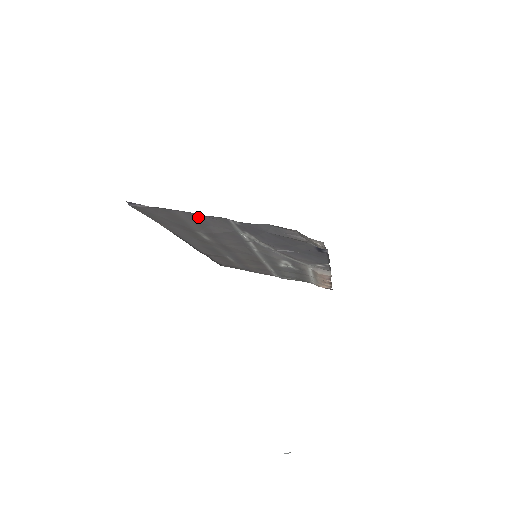
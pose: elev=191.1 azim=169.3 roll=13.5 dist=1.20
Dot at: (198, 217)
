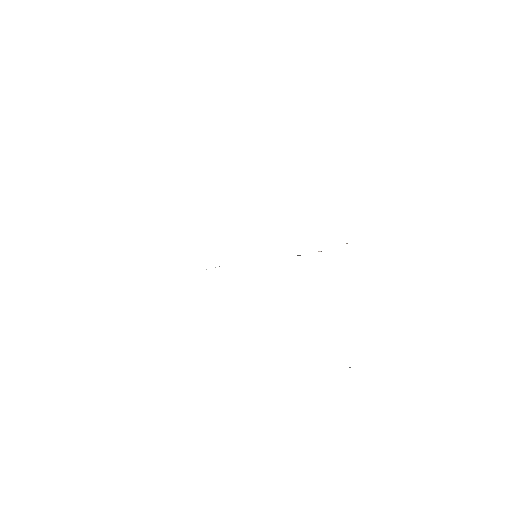
Dot at: occluded
